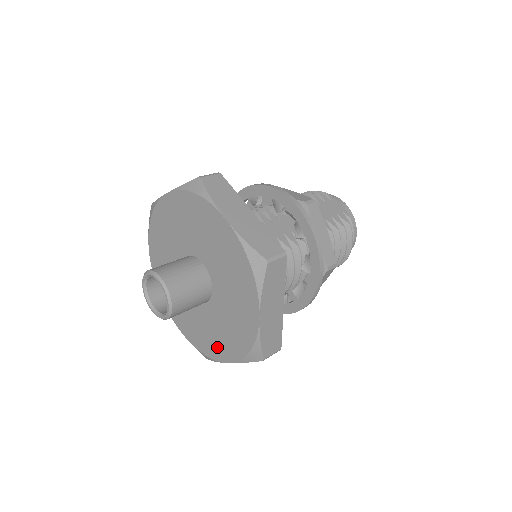
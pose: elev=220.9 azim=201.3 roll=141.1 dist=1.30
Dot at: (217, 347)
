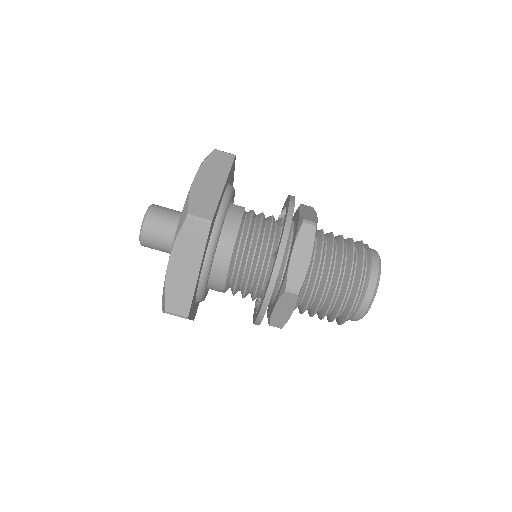
Dot at: occluded
